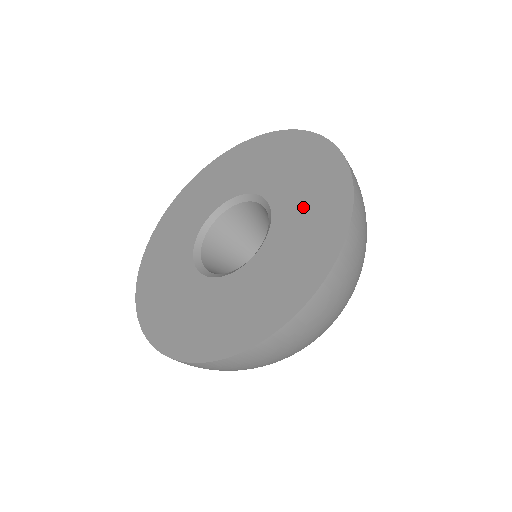
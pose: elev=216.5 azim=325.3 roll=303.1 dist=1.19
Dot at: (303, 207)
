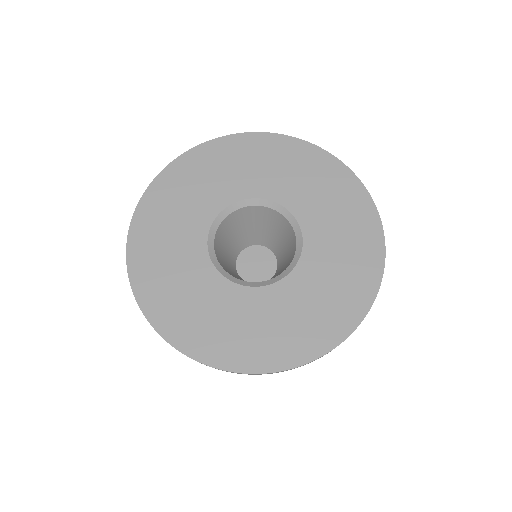
Dot at: (307, 304)
